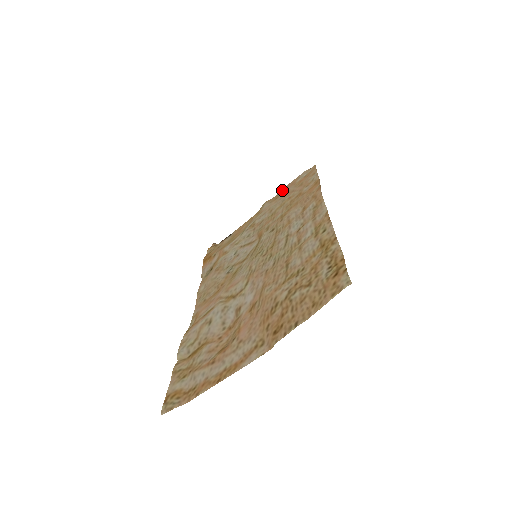
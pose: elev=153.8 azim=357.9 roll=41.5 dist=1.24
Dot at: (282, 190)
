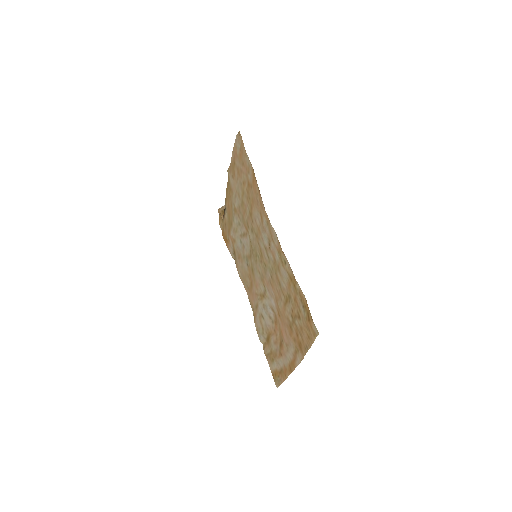
Dot at: (232, 159)
